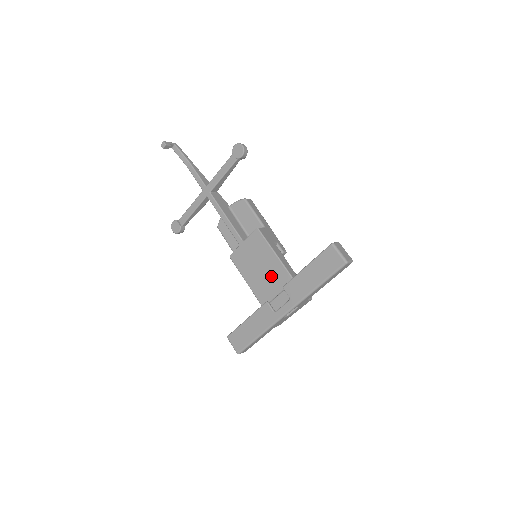
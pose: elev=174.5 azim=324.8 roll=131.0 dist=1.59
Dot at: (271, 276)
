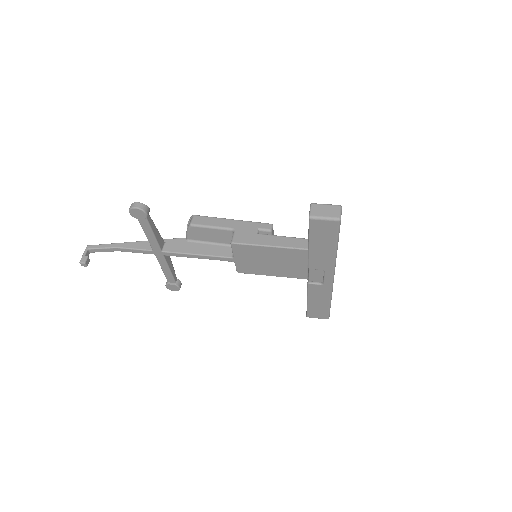
Dot at: (286, 260)
